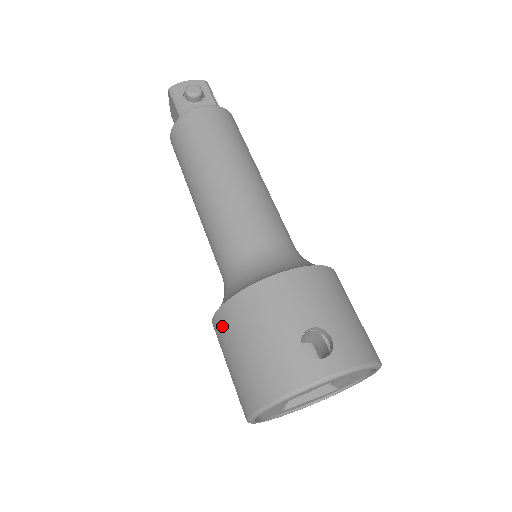
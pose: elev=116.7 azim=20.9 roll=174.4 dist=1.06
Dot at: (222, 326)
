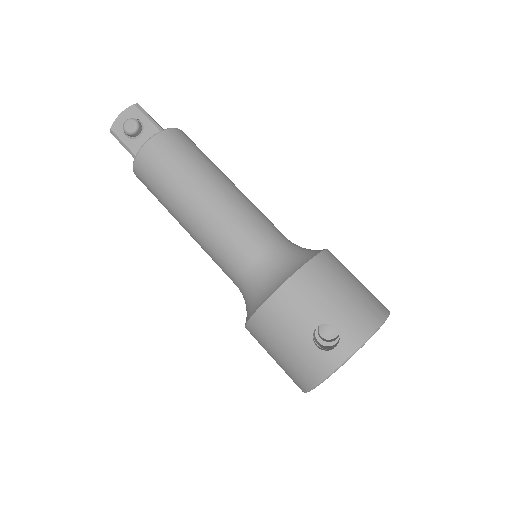
Dot at: (254, 337)
